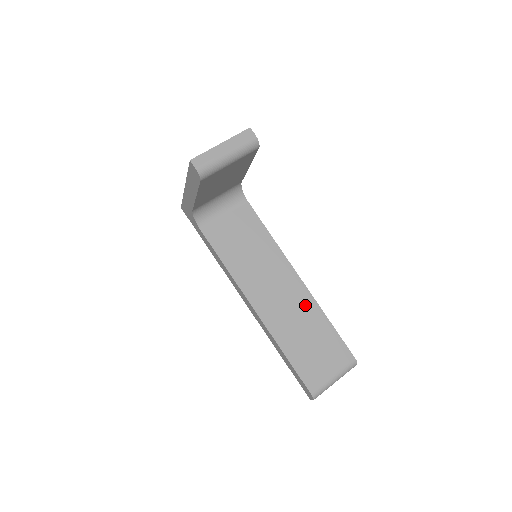
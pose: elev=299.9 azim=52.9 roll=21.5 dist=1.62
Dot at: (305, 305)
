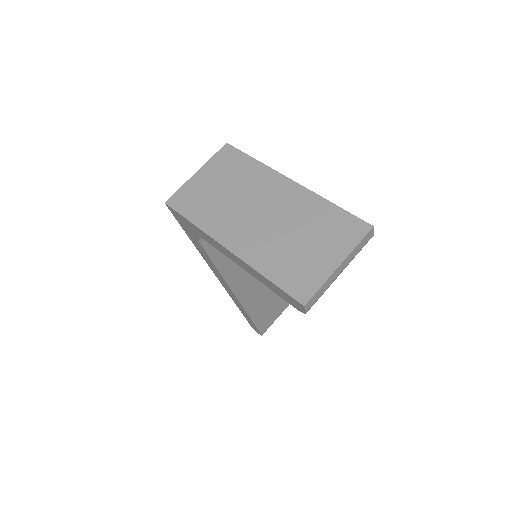
Dot at: occluded
